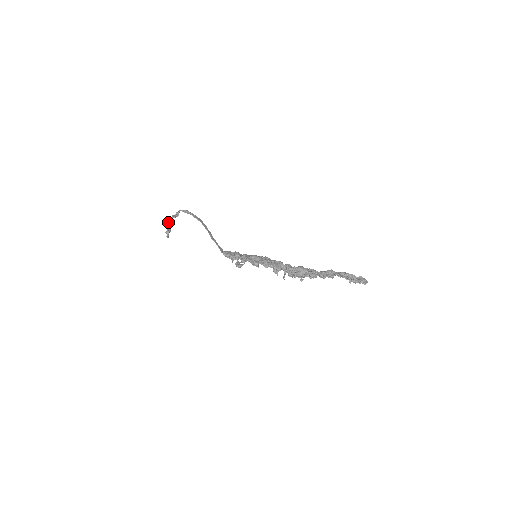
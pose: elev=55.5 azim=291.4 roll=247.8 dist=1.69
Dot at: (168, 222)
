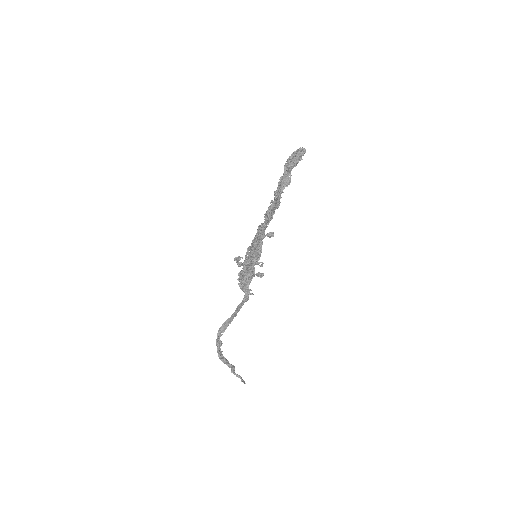
Dot at: (220, 356)
